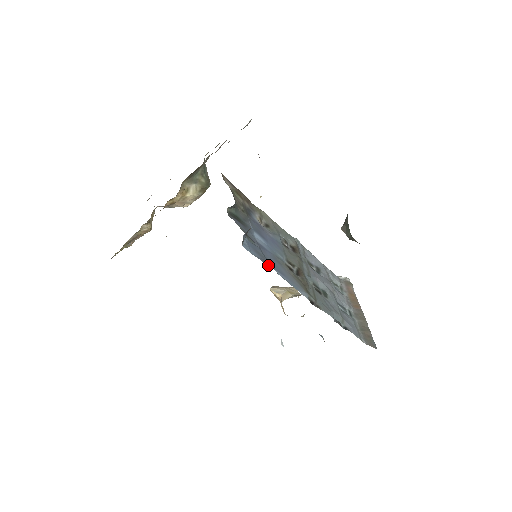
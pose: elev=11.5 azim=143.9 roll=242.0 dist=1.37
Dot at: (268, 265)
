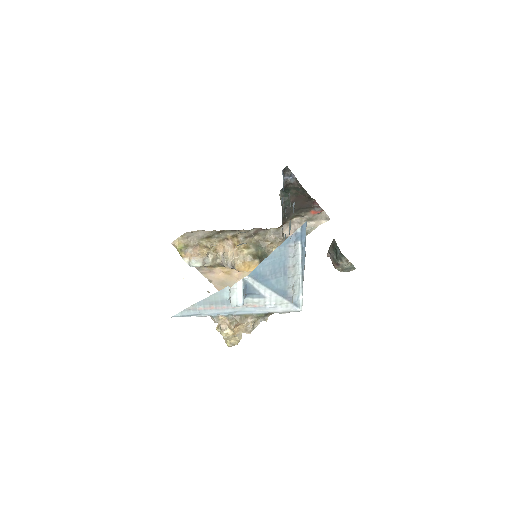
Dot at: occluded
